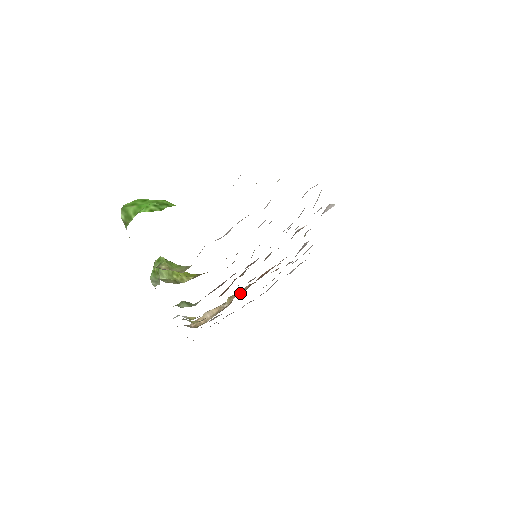
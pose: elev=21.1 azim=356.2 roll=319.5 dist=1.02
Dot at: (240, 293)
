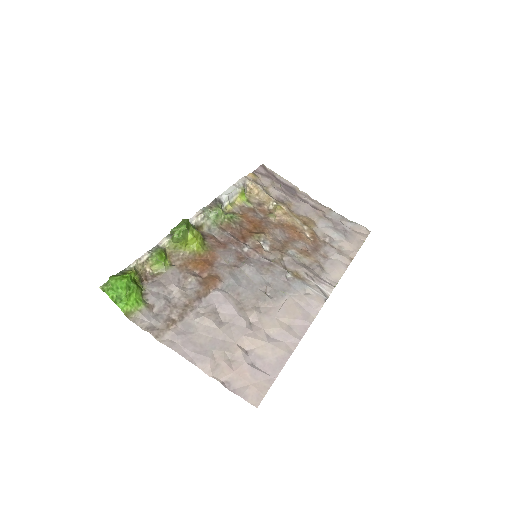
Dot at: (279, 217)
